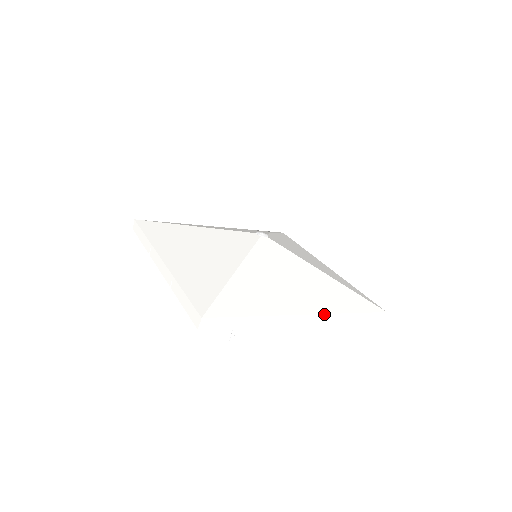
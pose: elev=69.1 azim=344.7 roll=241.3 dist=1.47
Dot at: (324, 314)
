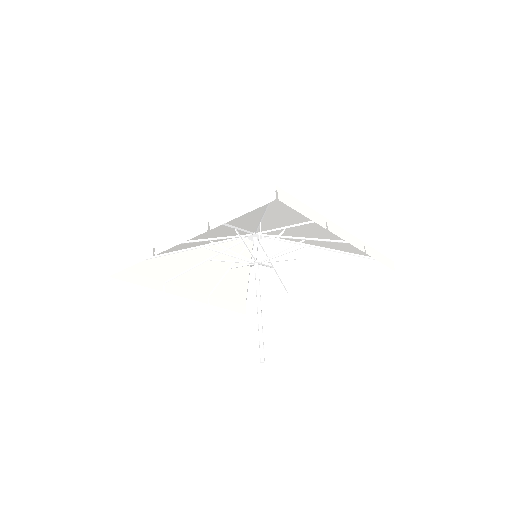
Dot at: (356, 238)
